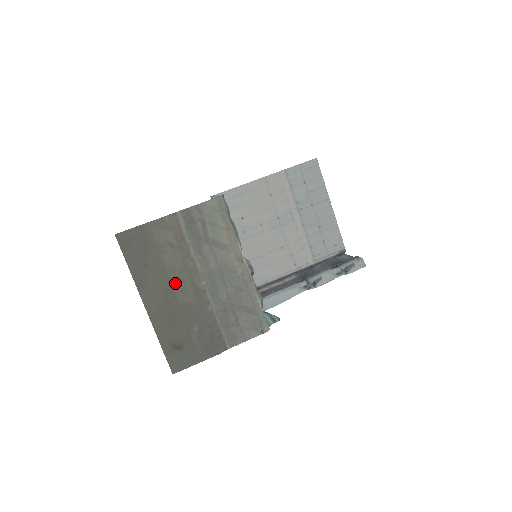
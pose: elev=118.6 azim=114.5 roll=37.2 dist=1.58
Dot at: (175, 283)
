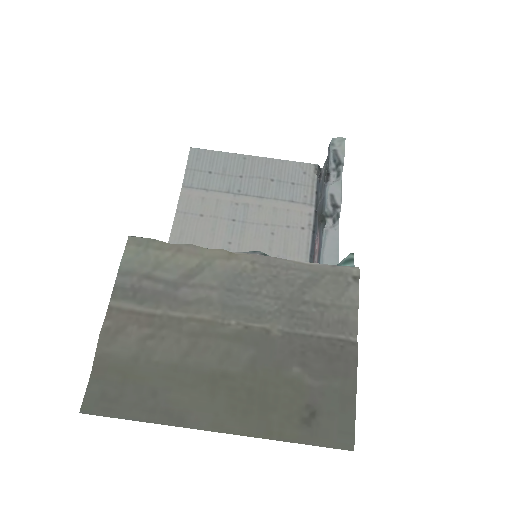
Dot at: (208, 363)
